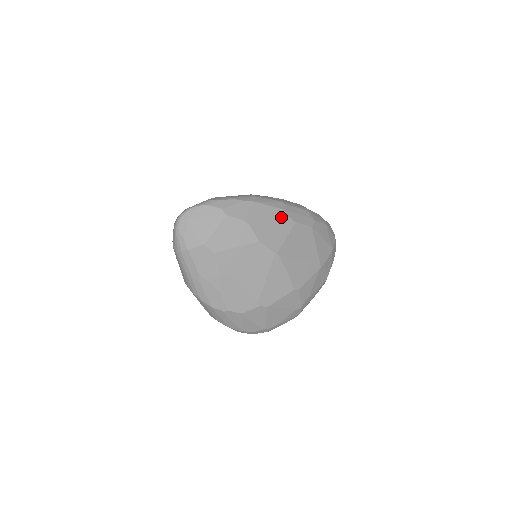
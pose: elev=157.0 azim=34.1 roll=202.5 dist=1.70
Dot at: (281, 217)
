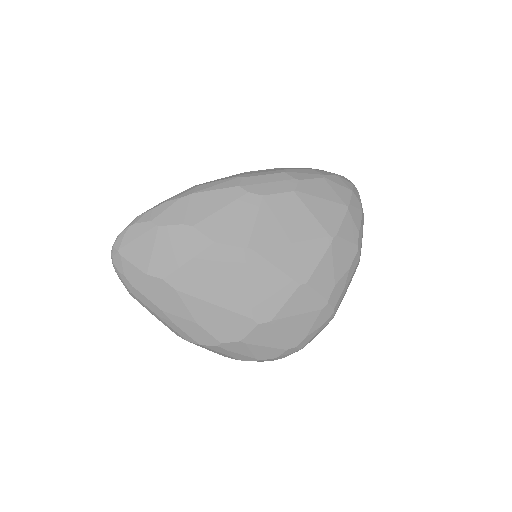
Dot at: (238, 197)
